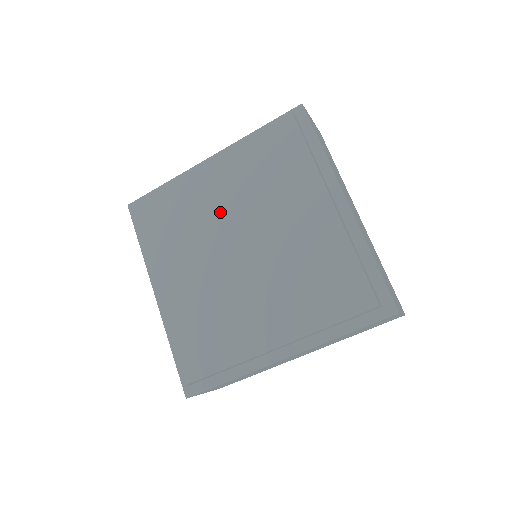
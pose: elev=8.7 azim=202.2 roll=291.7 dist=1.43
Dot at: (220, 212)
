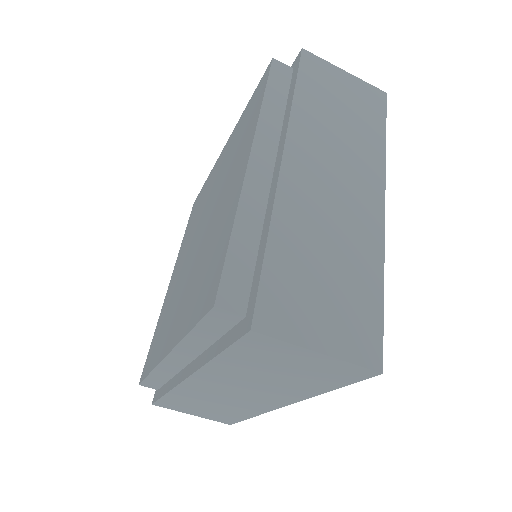
Dot at: (185, 260)
